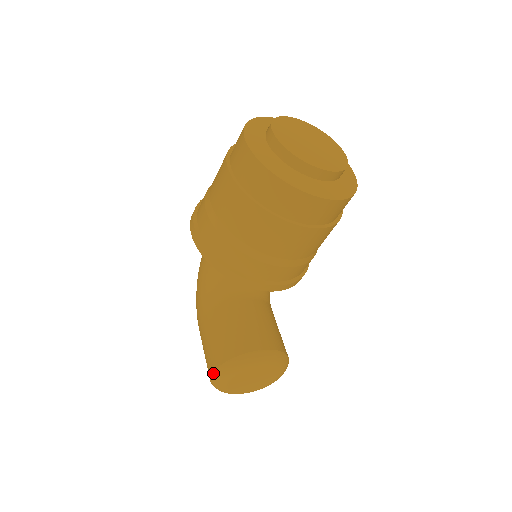
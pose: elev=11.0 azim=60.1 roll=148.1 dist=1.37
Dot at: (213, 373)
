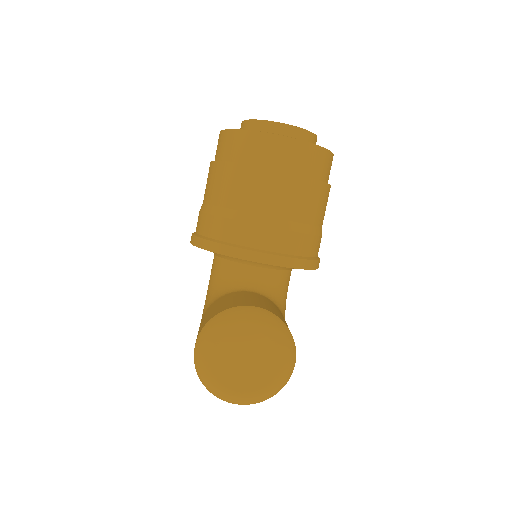
Dot at: (194, 348)
